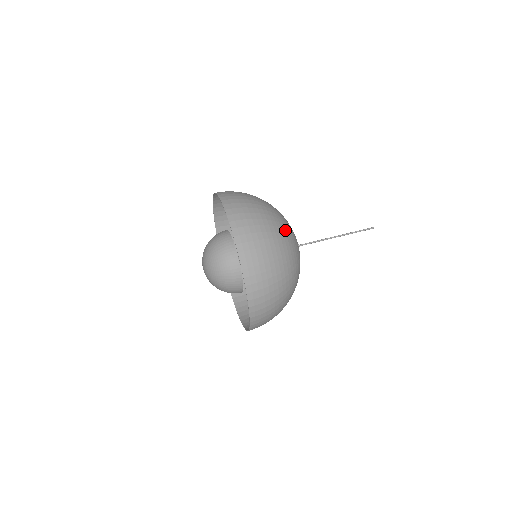
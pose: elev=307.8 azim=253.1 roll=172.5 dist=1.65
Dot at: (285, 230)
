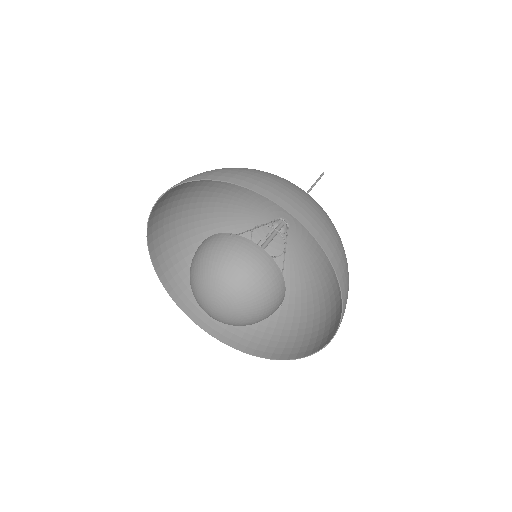
Dot at: occluded
